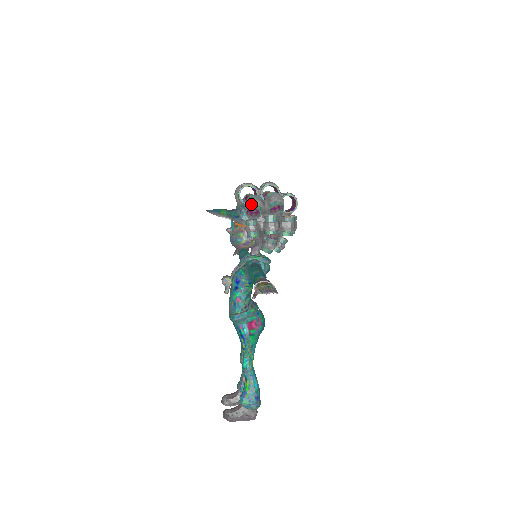
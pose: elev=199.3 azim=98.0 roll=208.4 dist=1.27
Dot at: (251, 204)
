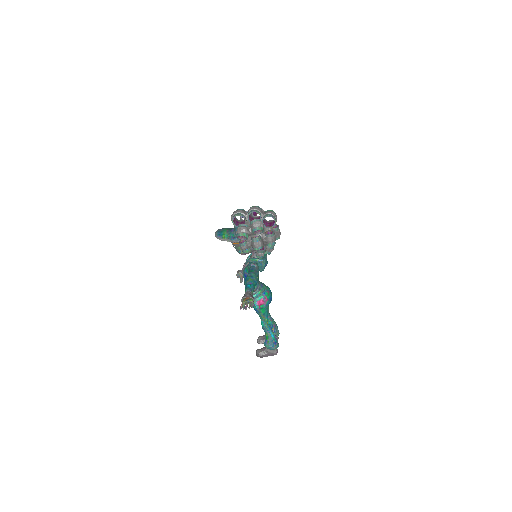
Dot at: (239, 233)
